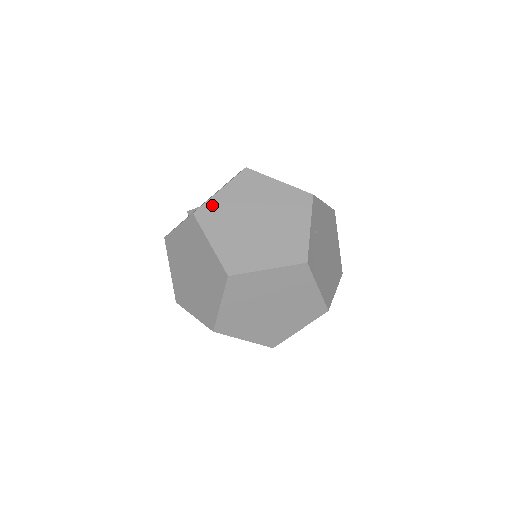
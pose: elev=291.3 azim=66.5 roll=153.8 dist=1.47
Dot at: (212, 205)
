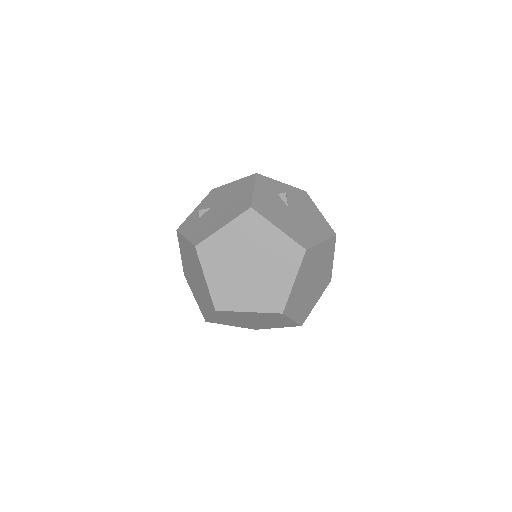
Dot at: (213, 242)
